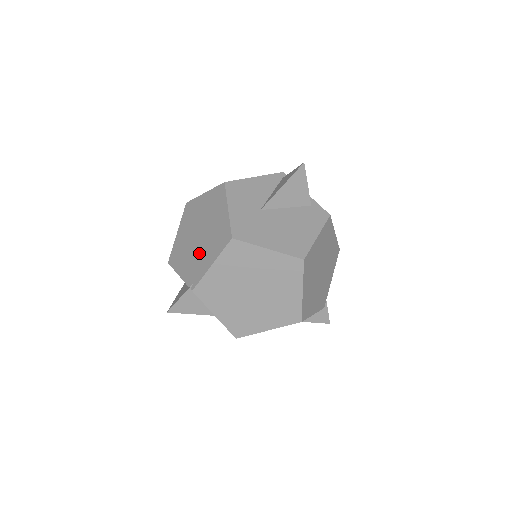
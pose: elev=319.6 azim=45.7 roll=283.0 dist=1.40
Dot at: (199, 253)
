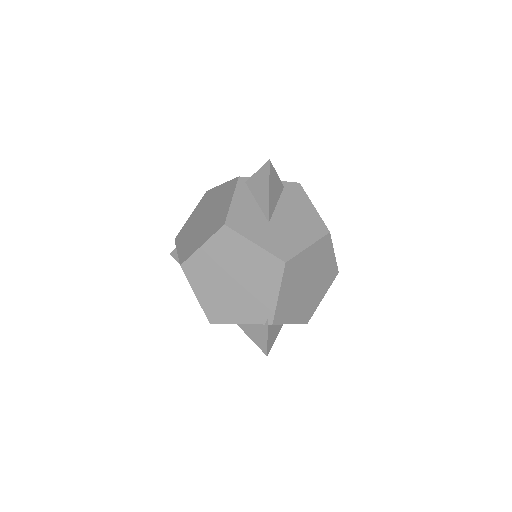
Dot at: (250, 294)
